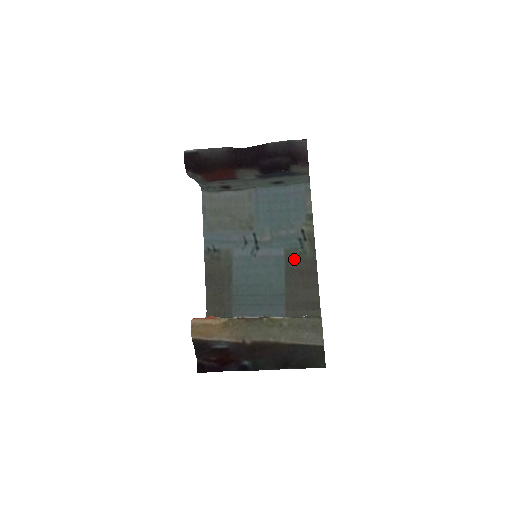
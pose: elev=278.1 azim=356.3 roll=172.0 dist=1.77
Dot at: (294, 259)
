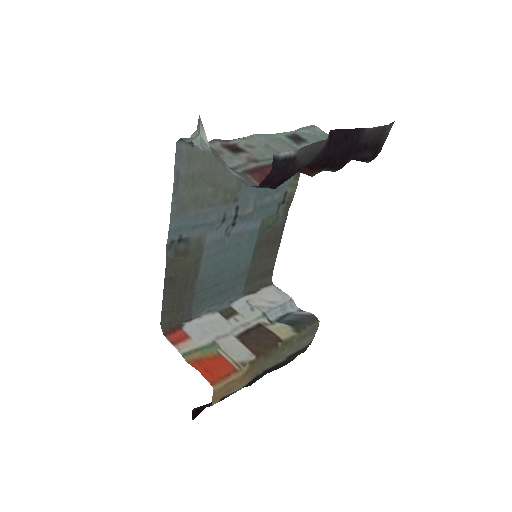
Dot at: (267, 229)
